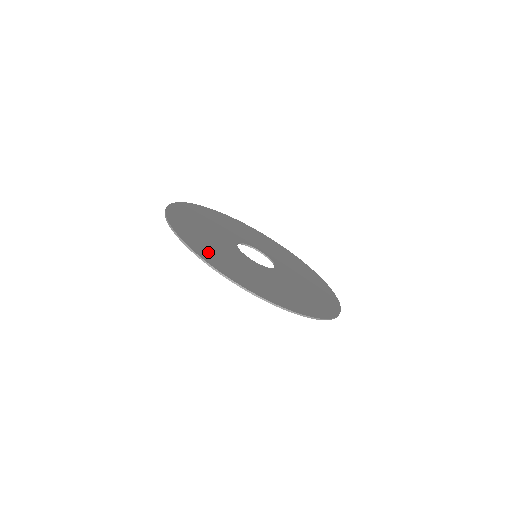
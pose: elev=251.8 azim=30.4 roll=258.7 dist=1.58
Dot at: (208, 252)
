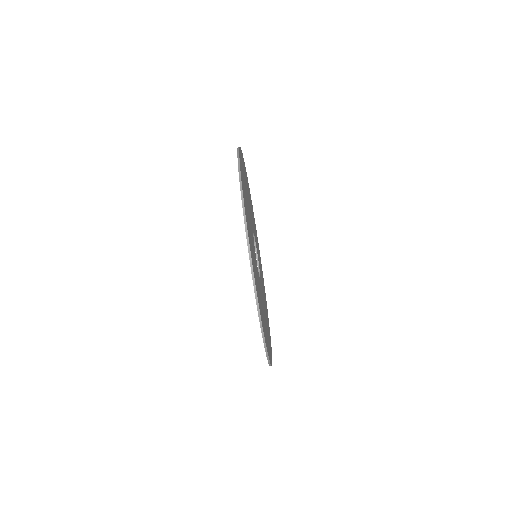
Dot at: occluded
